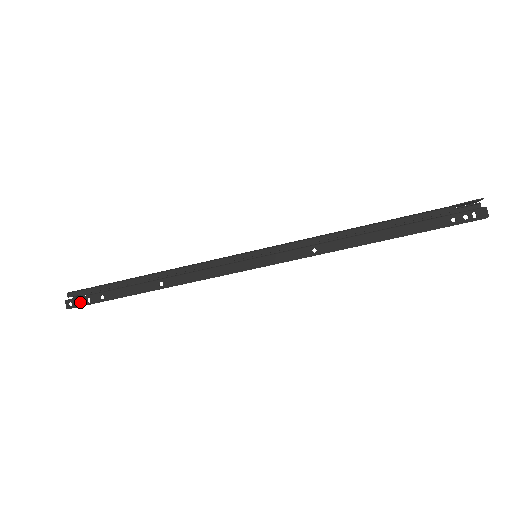
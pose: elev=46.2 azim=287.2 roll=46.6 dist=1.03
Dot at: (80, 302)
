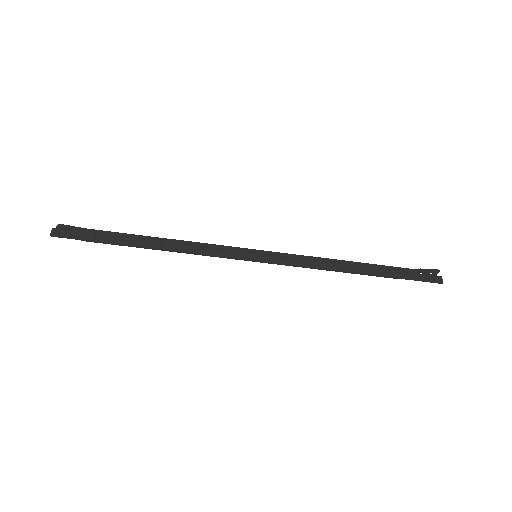
Dot at: (69, 234)
